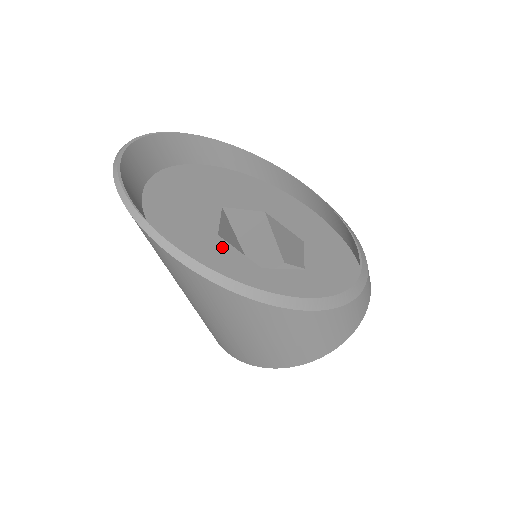
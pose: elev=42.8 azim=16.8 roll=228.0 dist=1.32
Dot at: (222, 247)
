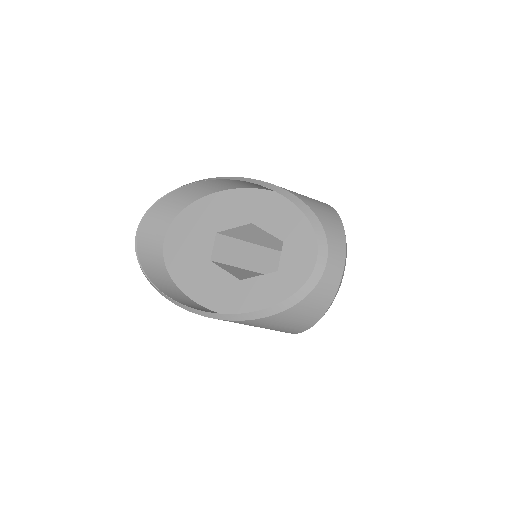
Dot at: (212, 270)
